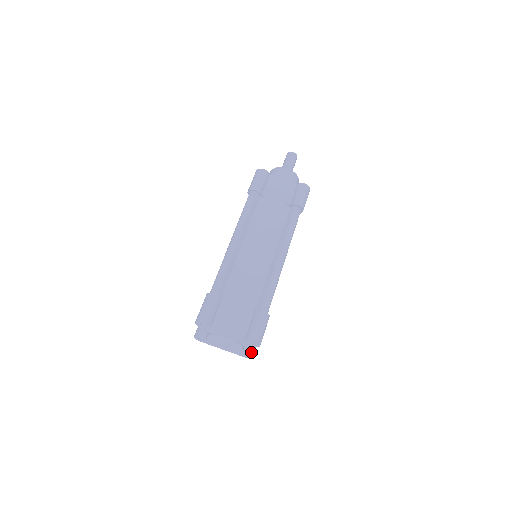
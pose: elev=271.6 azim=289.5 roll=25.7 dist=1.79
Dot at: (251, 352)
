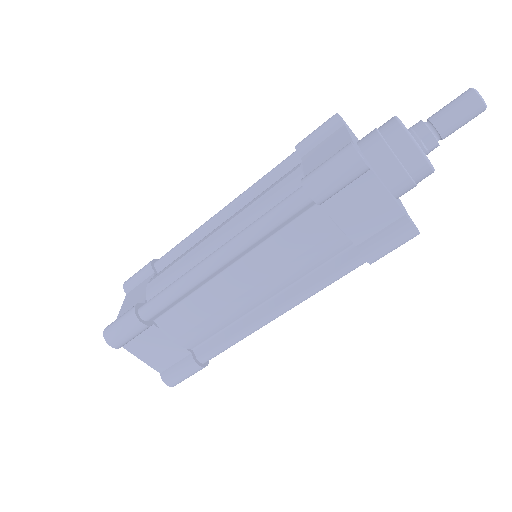
Dot at: occluded
